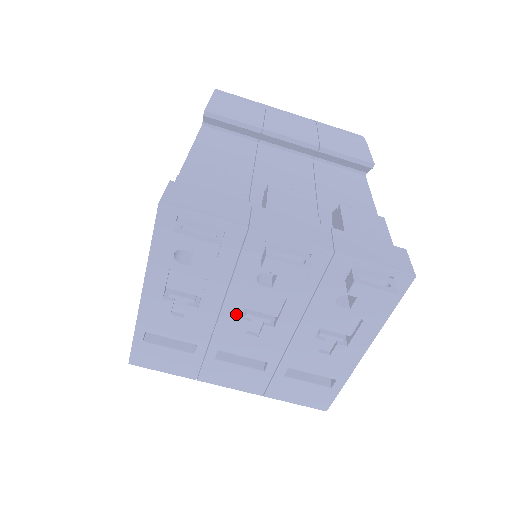
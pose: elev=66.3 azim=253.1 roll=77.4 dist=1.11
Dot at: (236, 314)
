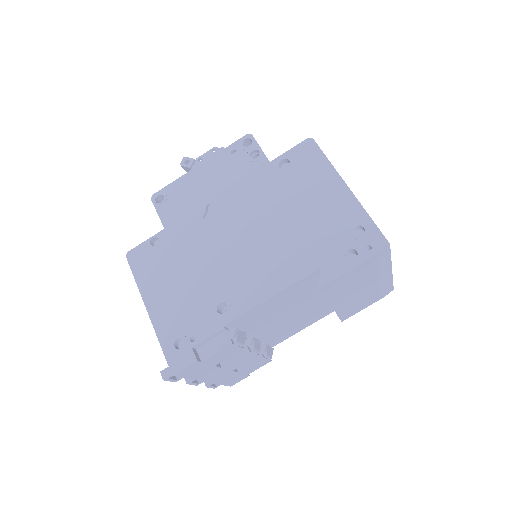
Dot at: occluded
